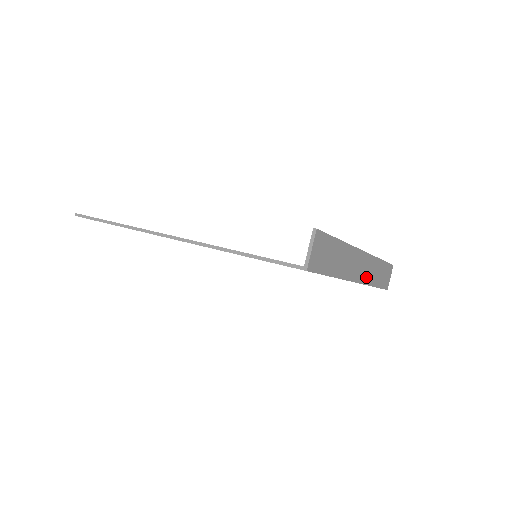
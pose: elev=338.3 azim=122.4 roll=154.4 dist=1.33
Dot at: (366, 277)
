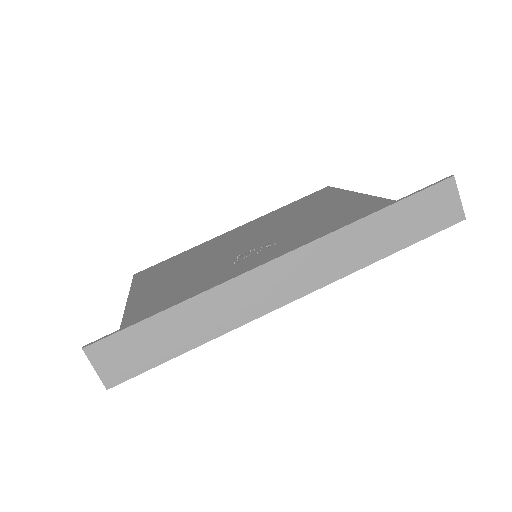
Dot at: (324, 274)
